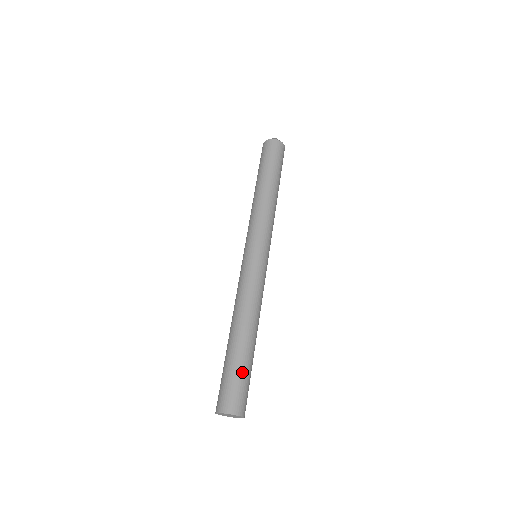
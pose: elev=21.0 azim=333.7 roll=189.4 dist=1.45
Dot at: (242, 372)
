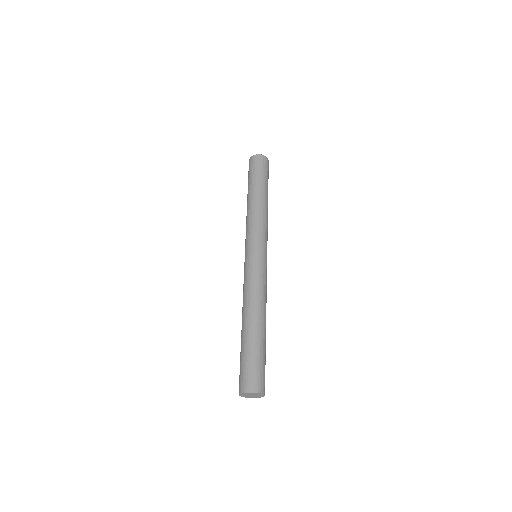
Dot at: (261, 356)
